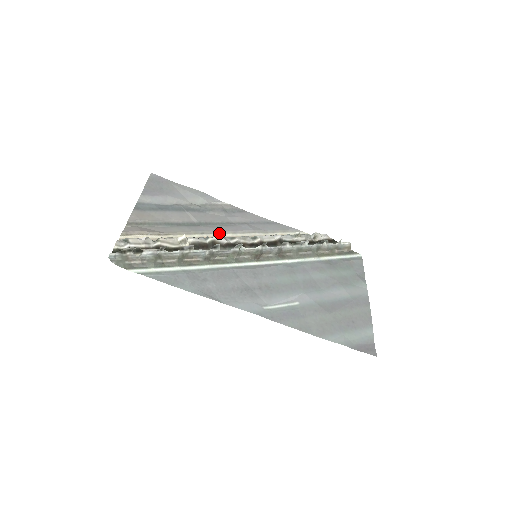
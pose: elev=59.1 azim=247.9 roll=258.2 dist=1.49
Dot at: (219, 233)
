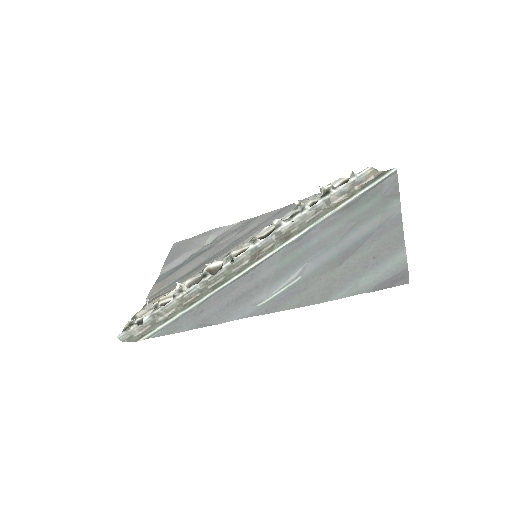
Dot at: occluded
